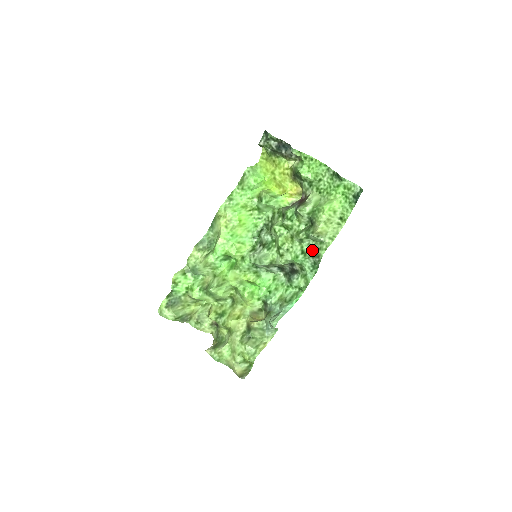
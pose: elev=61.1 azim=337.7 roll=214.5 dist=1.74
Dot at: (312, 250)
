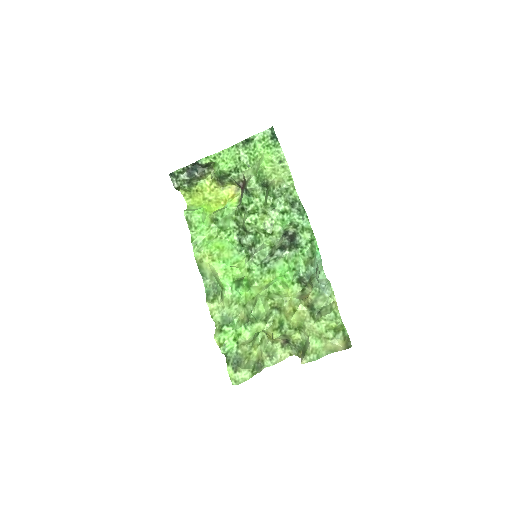
Dot at: (287, 204)
